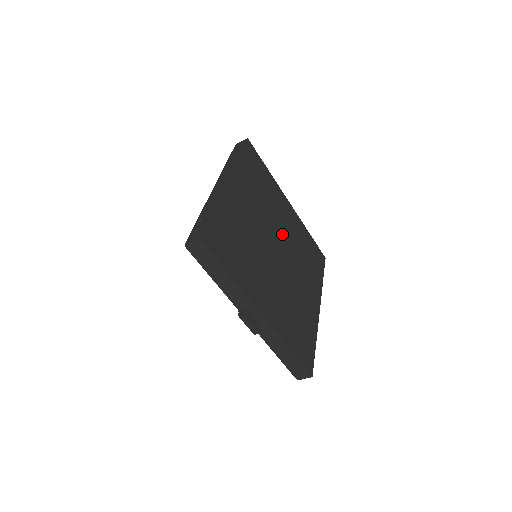
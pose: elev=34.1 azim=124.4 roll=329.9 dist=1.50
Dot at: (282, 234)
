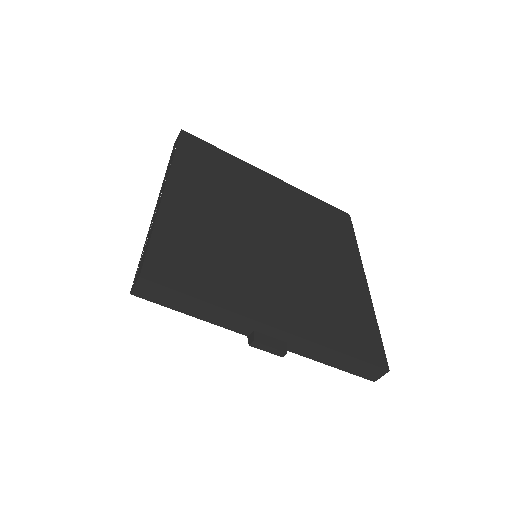
Dot at: (273, 215)
